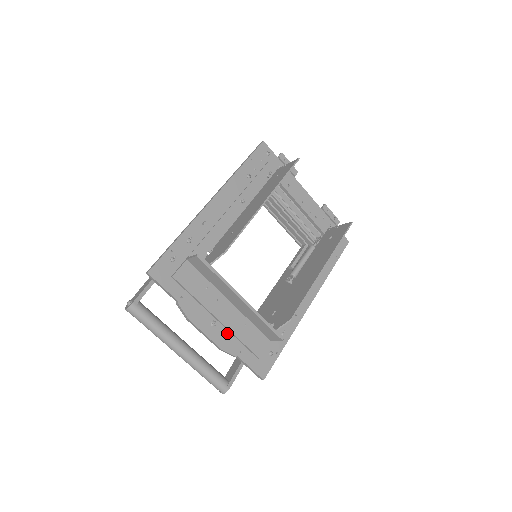
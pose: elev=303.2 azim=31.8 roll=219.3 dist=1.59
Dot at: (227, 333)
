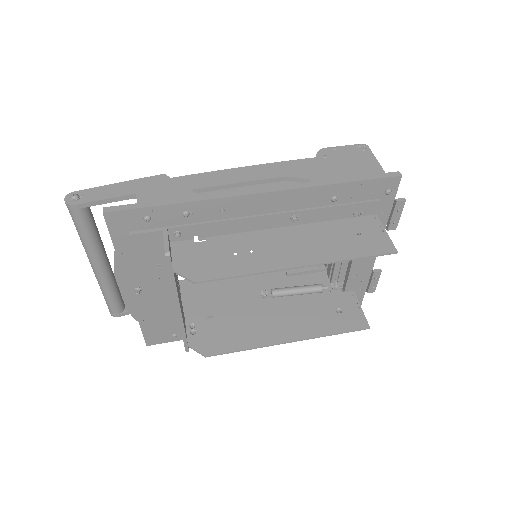
Dot at: (146, 303)
